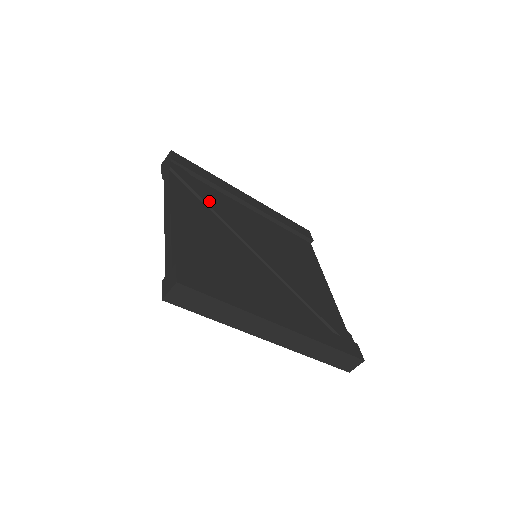
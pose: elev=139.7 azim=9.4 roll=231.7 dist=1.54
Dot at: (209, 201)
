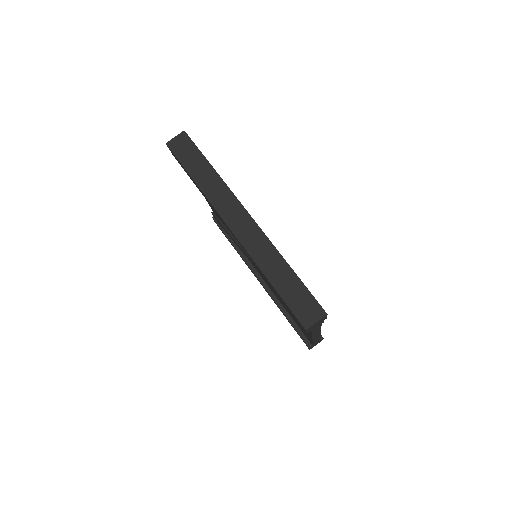
Dot at: occluded
